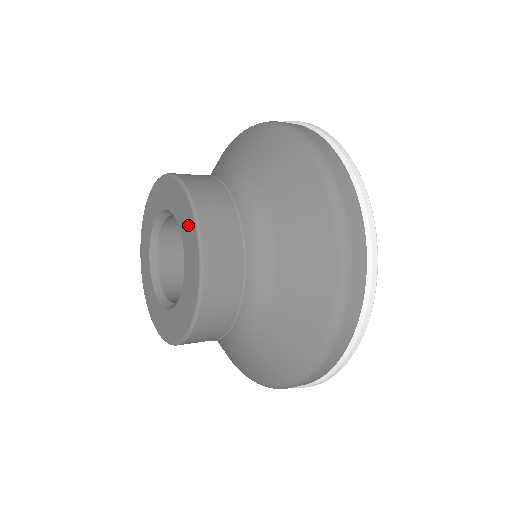
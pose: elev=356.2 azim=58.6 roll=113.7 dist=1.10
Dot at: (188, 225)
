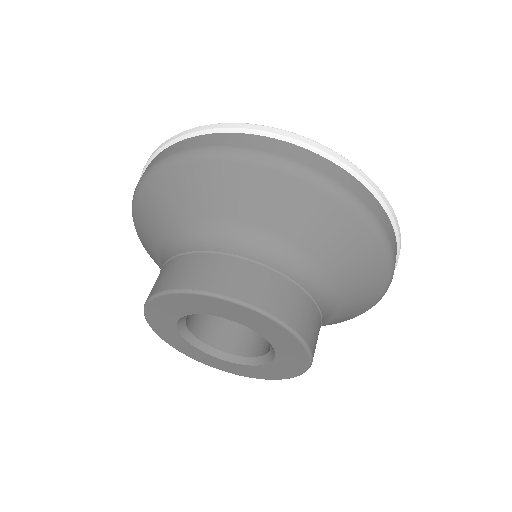
Dot at: (287, 343)
